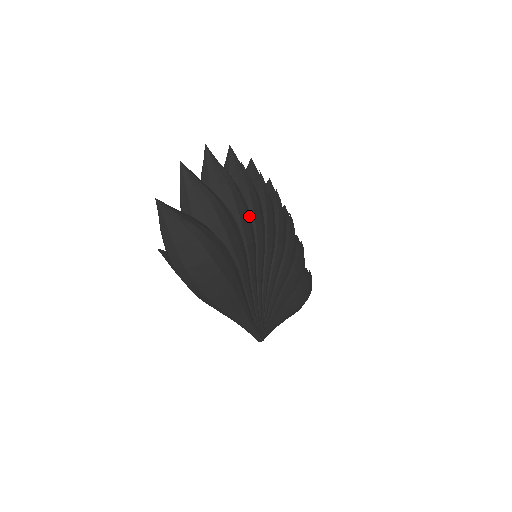
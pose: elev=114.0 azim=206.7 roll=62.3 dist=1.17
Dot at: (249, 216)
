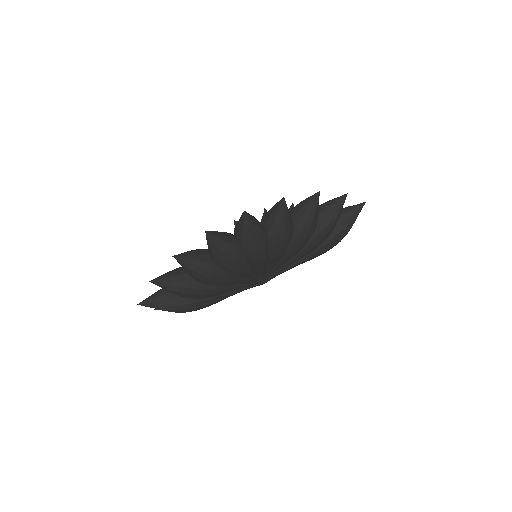
Dot at: (220, 276)
